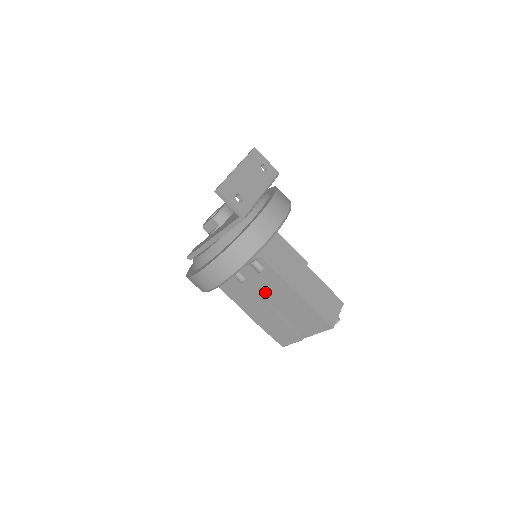
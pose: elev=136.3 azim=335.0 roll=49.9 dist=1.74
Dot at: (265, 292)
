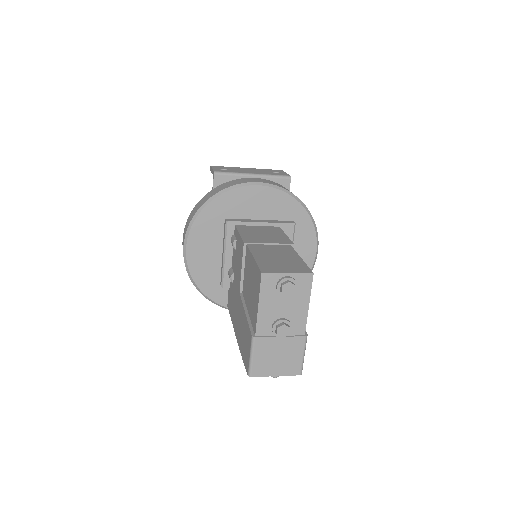
Dot at: (238, 276)
